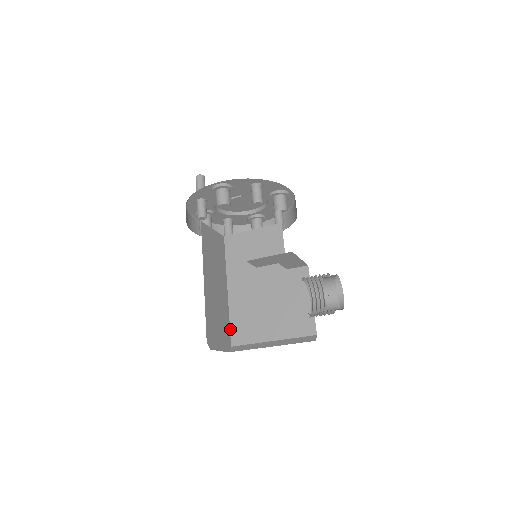
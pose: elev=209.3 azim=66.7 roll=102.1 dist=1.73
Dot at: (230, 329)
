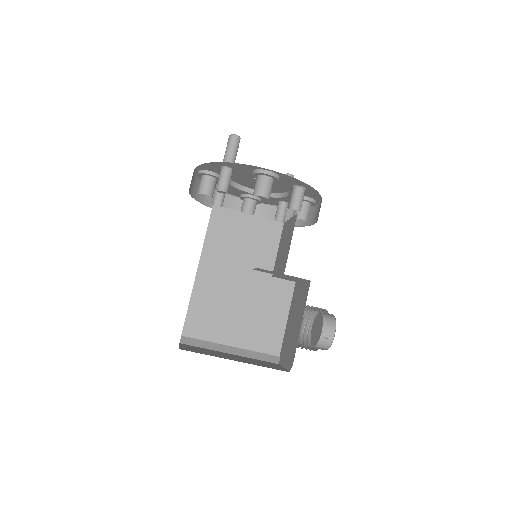
Dot at: (186, 316)
